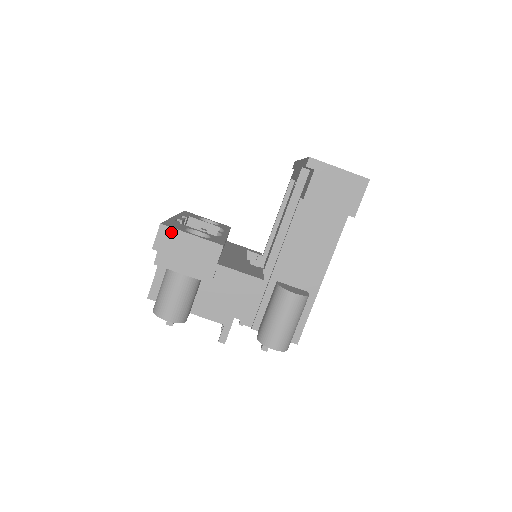
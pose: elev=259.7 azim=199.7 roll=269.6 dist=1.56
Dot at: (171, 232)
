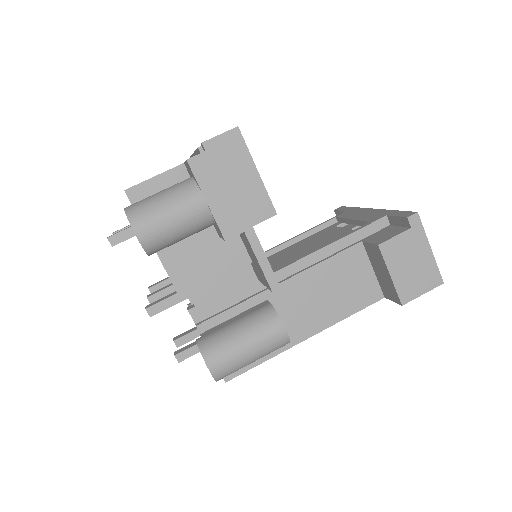
Dot at: (240, 146)
